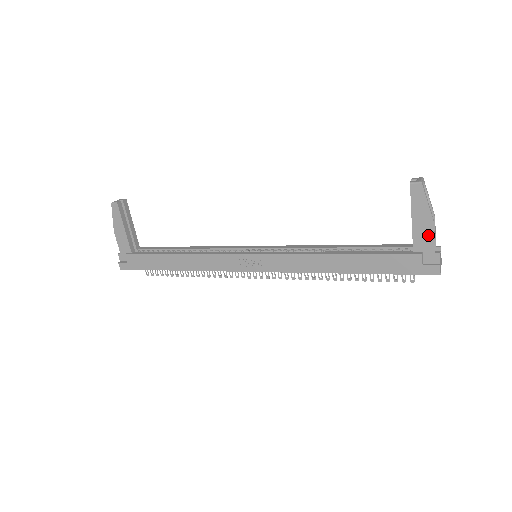
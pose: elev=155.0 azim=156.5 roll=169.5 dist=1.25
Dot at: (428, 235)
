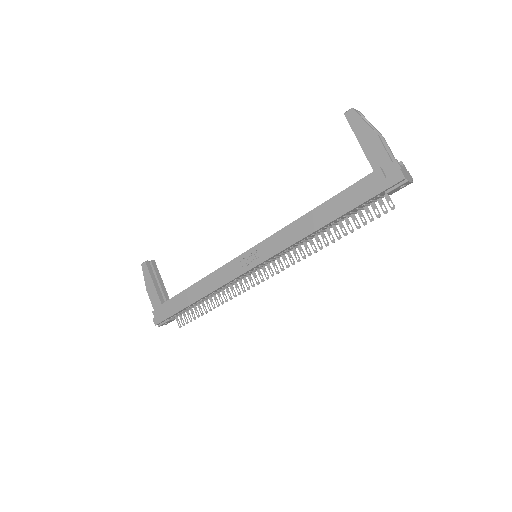
Dot at: (378, 149)
